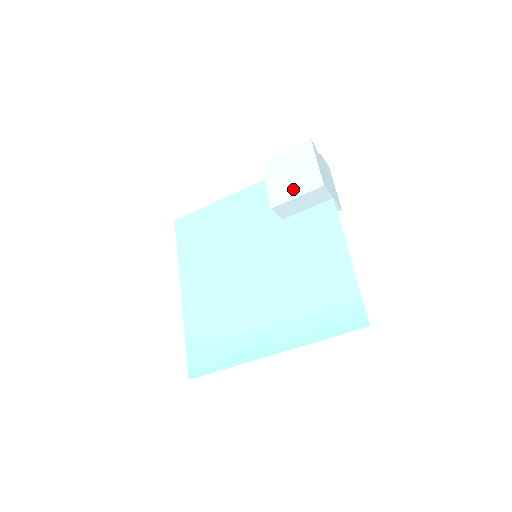
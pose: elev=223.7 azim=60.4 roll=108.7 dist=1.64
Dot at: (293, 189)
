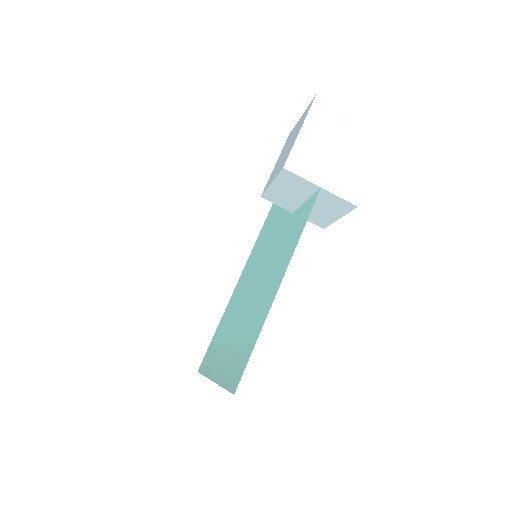
Dot at: (276, 171)
